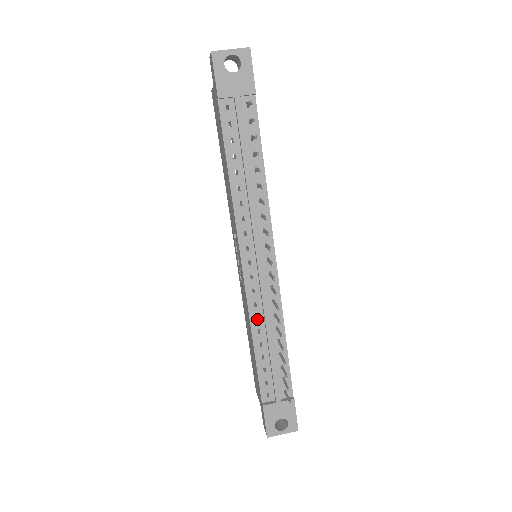
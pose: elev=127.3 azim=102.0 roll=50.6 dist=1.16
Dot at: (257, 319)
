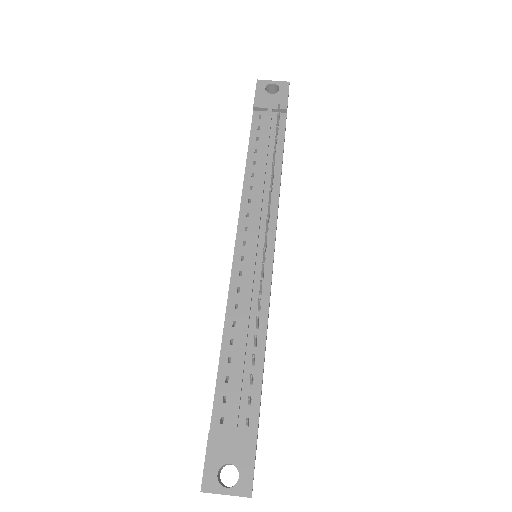
Dot at: (236, 310)
